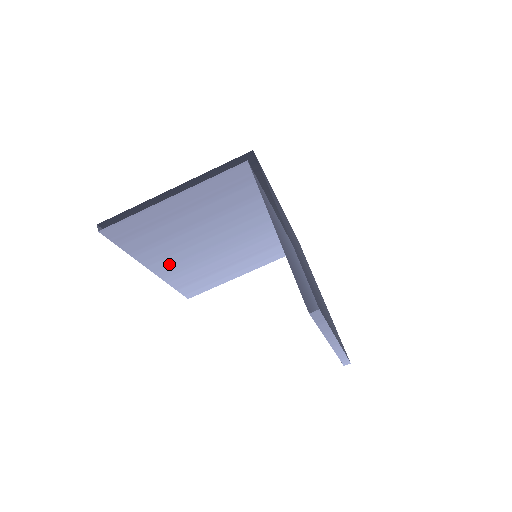
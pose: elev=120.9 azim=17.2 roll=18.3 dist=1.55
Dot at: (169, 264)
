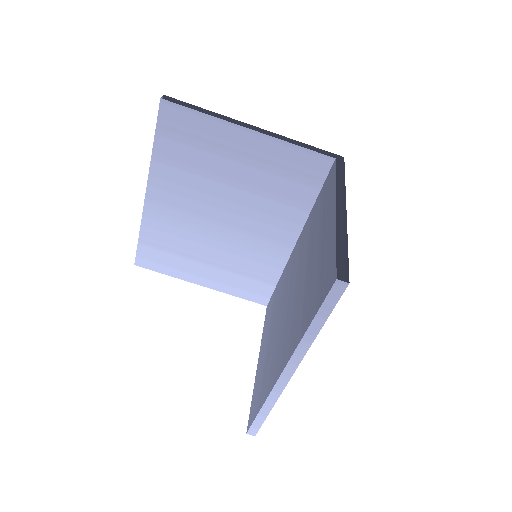
Dot at: (167, 203)
